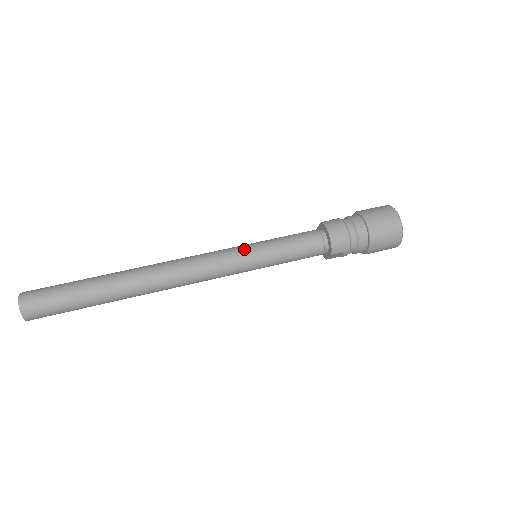
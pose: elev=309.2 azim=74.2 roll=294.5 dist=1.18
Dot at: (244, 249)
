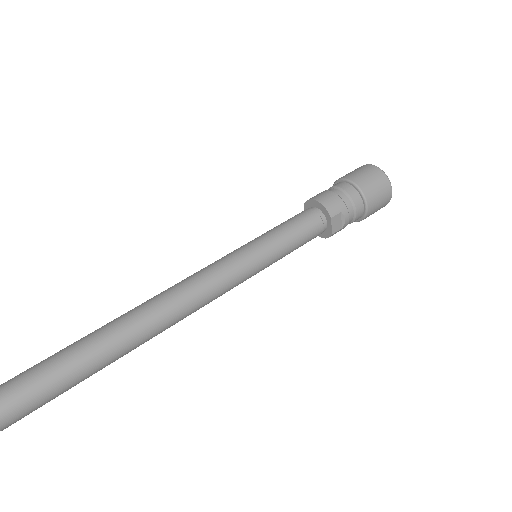
Dot at: (238, 248)
